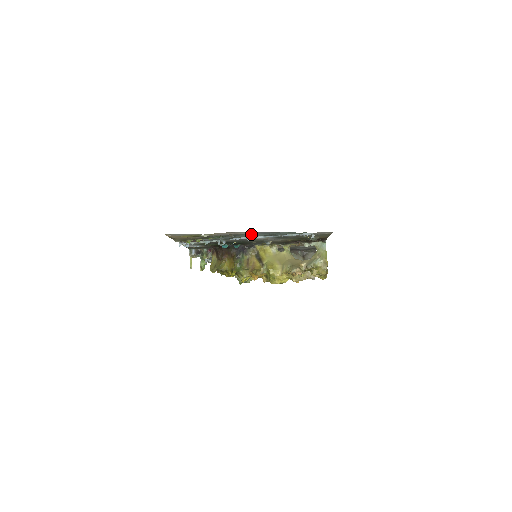
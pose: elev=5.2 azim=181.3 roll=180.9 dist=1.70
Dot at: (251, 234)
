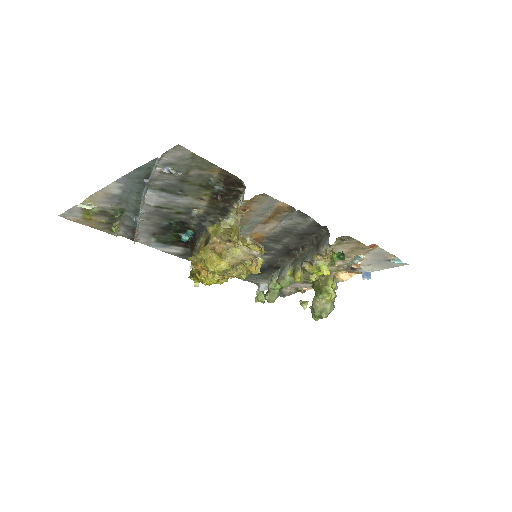
Dot at: (128, 192)
